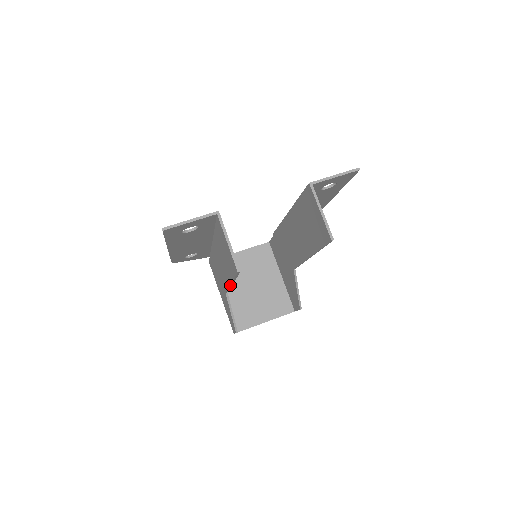
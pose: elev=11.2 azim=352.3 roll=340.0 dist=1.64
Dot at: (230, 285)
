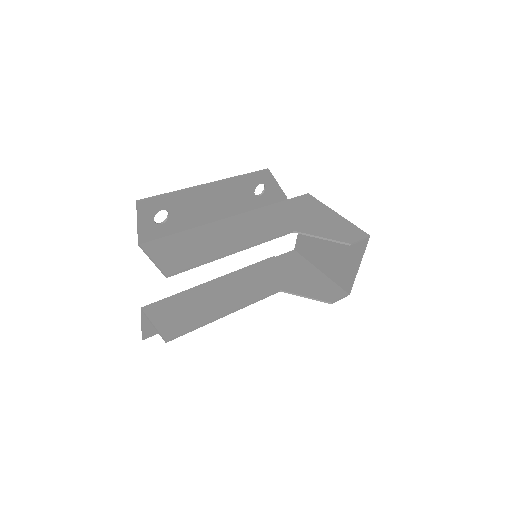
Dot at: occluded
